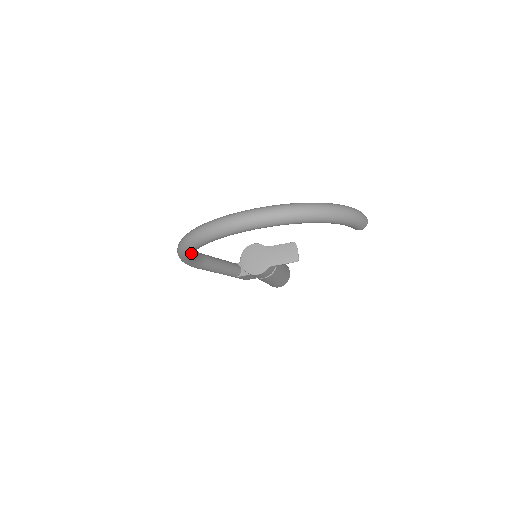
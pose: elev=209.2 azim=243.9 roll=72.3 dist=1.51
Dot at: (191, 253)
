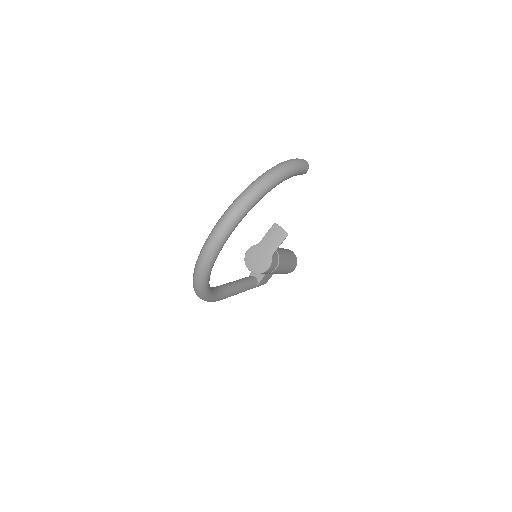
Dot at: (207, 287)
